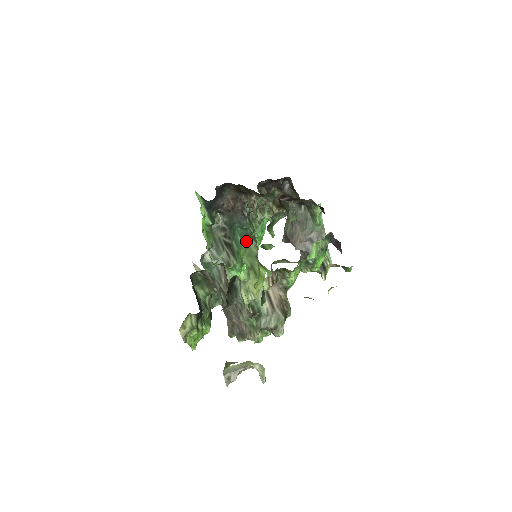
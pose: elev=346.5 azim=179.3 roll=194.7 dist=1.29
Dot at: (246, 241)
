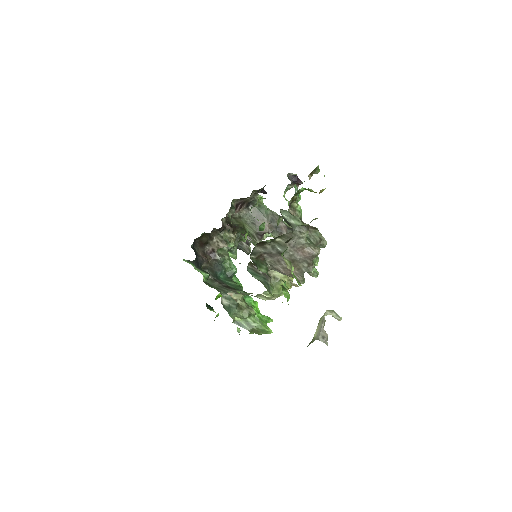
Dot at: occluded
